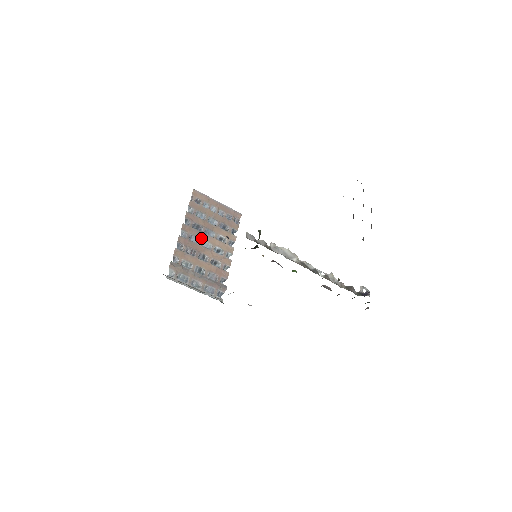
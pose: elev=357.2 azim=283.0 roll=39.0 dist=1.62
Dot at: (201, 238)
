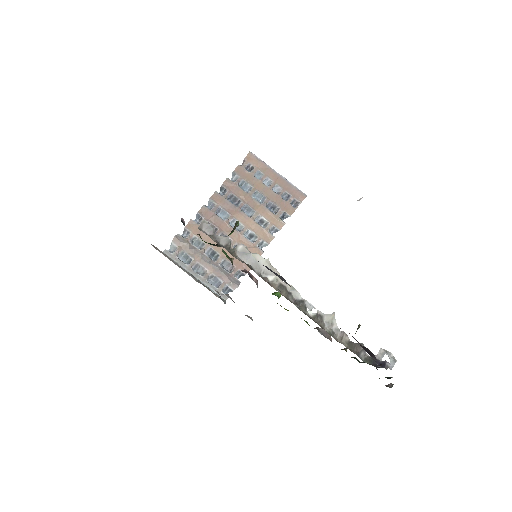
Dot at: (233, 214)
